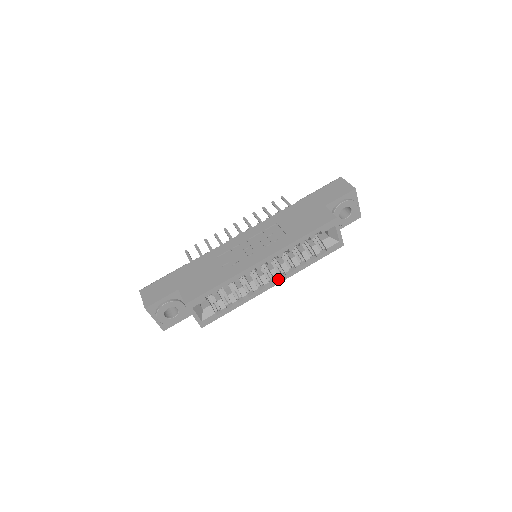
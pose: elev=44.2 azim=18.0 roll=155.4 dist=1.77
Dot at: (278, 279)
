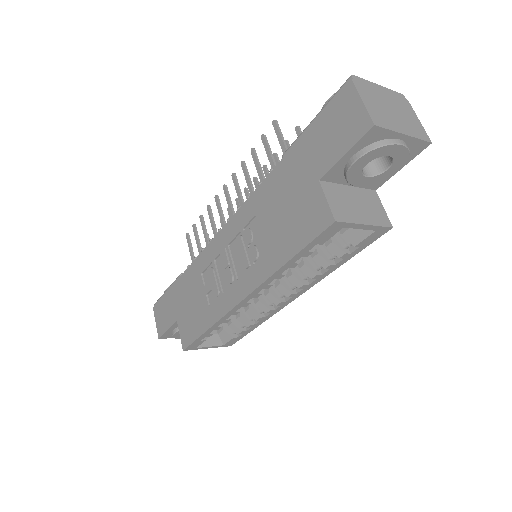
Dot at: (294, 294)
